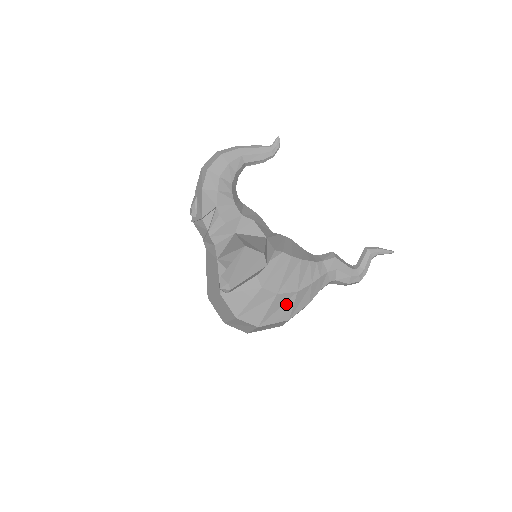
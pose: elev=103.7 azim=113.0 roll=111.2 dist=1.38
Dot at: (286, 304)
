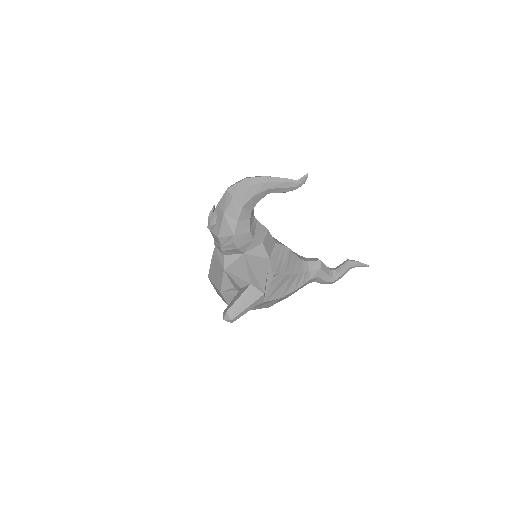
Dot at: (270, 302)
